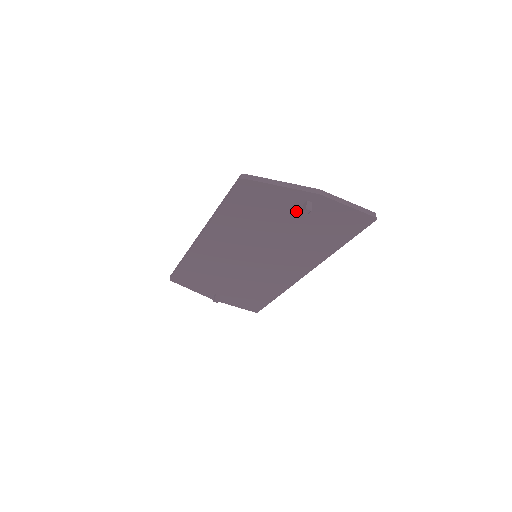
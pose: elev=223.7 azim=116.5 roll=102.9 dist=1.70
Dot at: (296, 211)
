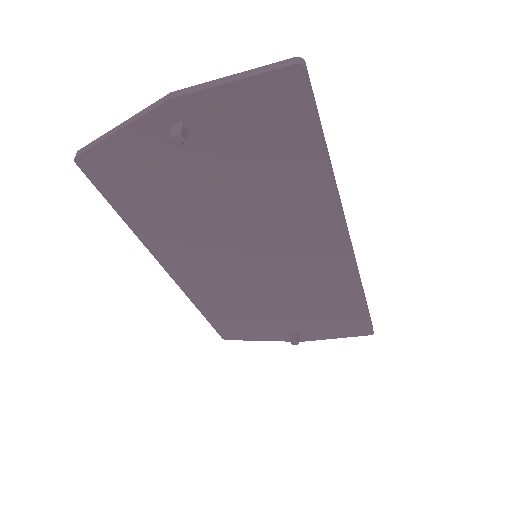
Dot at: (189, 154)
